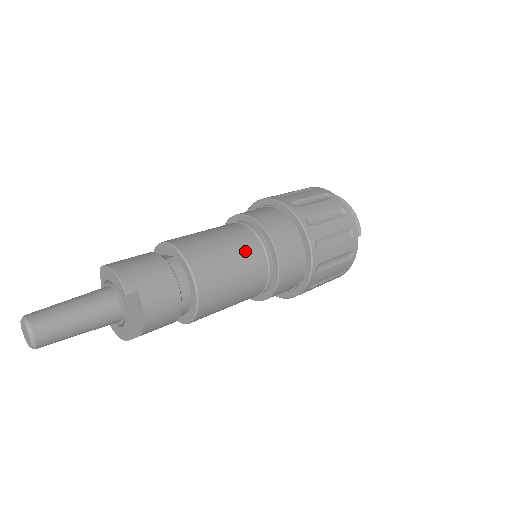
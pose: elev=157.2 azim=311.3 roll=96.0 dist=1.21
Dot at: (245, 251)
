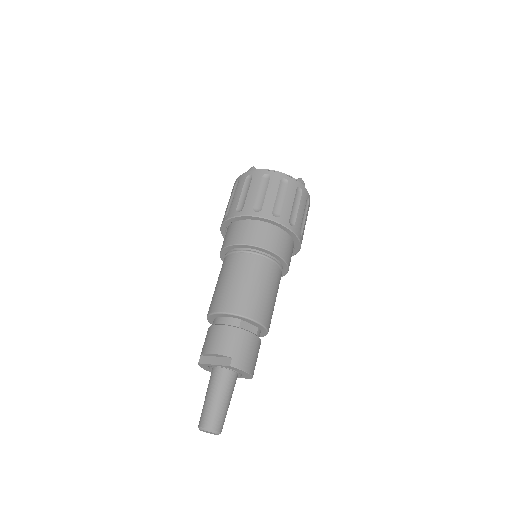
Dot at: occluded
